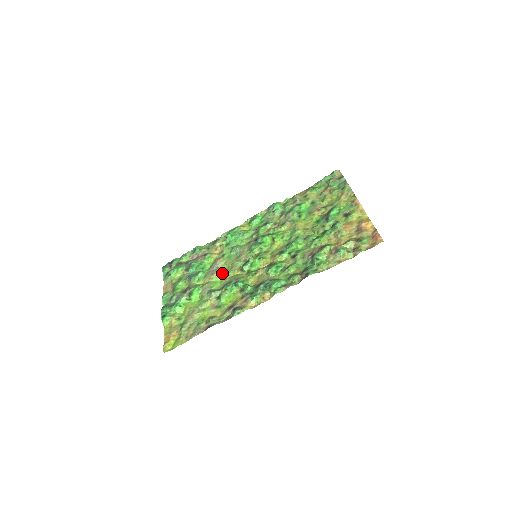
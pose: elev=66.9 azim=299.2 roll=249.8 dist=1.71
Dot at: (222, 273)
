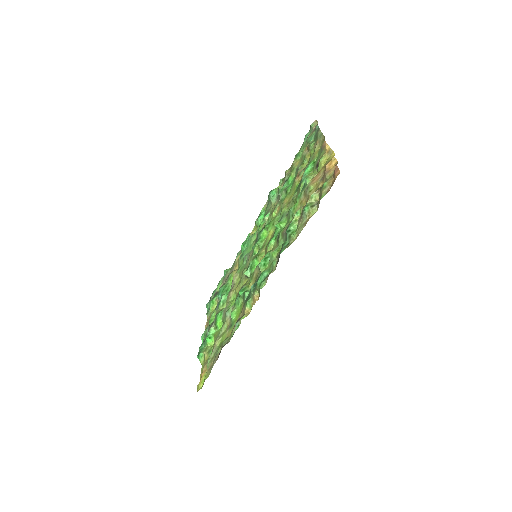
Dot at: (235, 288)
